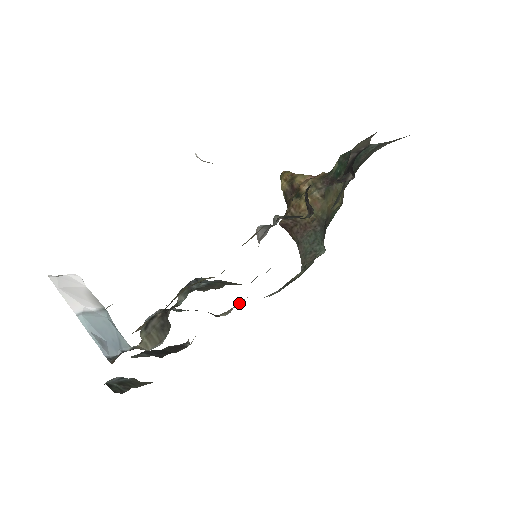
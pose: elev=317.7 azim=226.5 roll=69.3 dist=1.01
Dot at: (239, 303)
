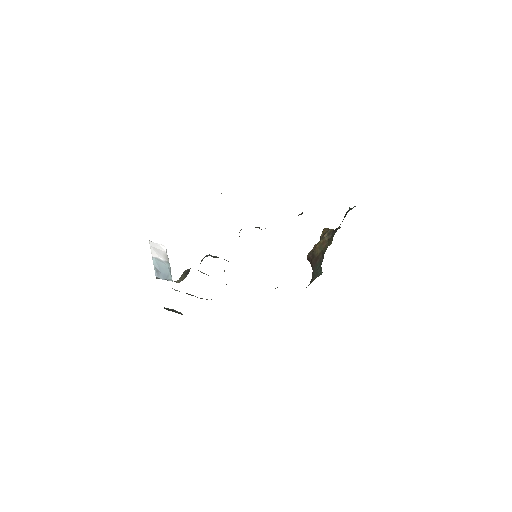
Dot at: occluded
